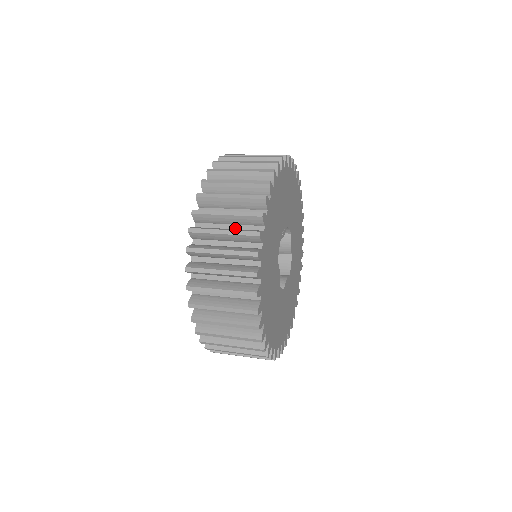
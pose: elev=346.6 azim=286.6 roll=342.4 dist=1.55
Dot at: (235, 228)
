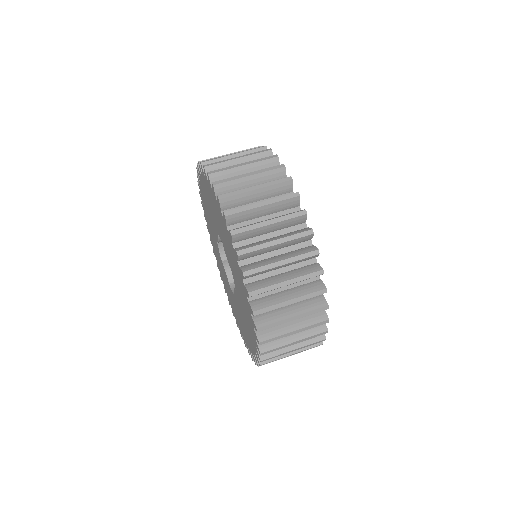
Dot at: occluded
